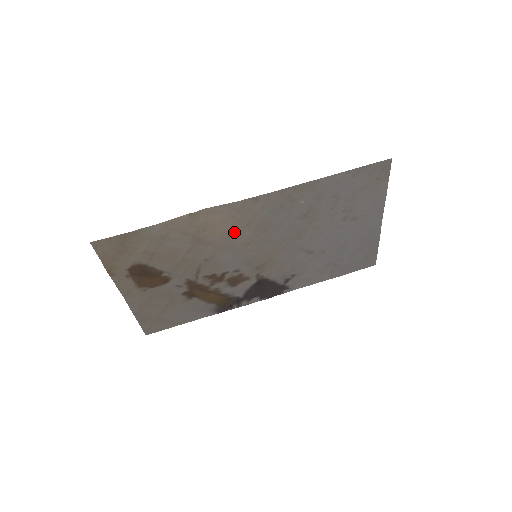
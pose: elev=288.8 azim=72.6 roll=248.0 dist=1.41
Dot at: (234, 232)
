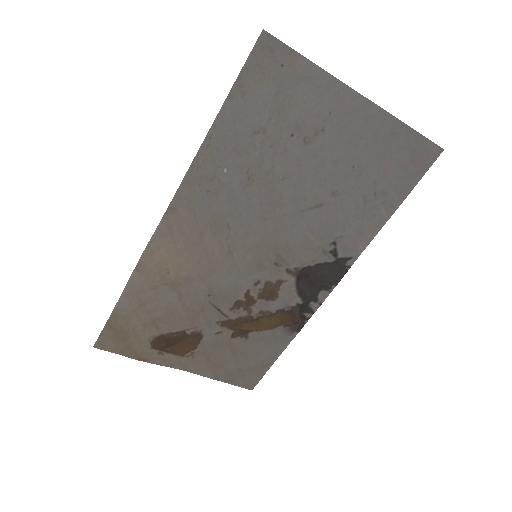
Dot at: (198, 253)
